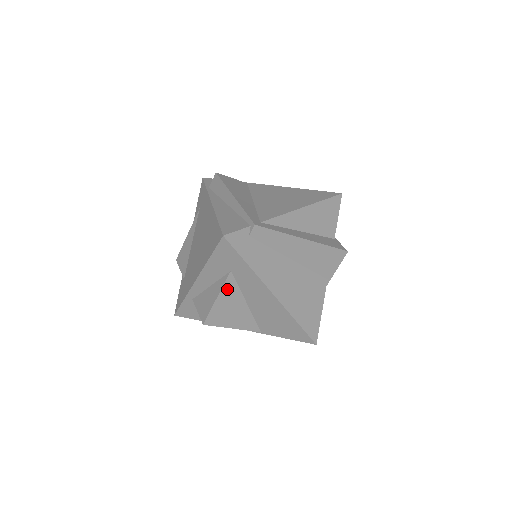
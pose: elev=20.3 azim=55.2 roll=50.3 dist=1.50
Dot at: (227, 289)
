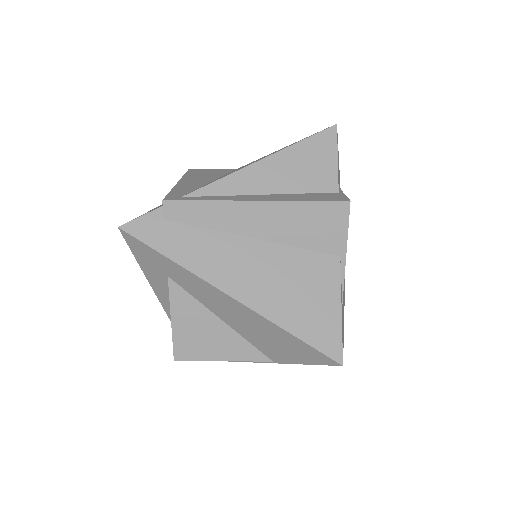
Dot at: (179, 304)
